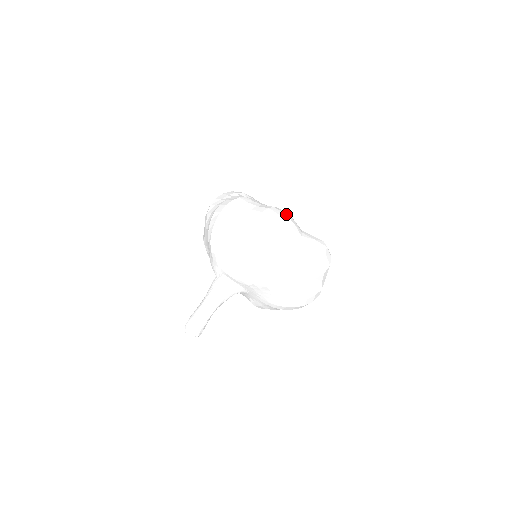
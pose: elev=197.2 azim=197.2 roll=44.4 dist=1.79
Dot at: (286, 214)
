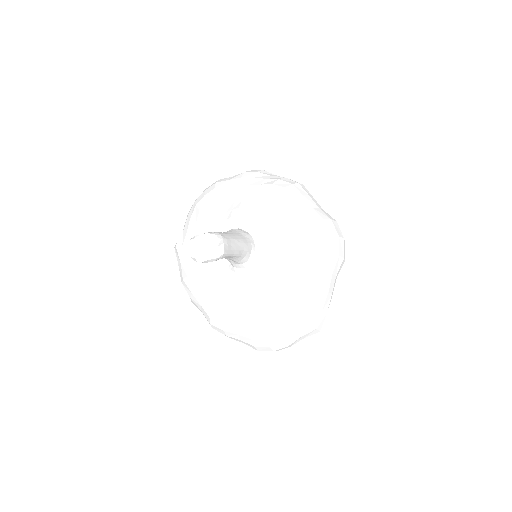
Dot at: occluded
